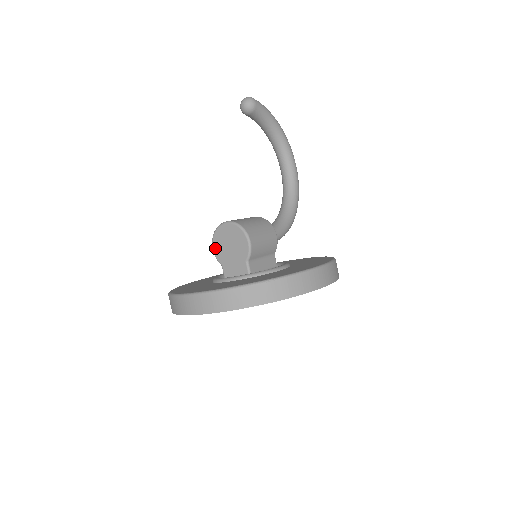
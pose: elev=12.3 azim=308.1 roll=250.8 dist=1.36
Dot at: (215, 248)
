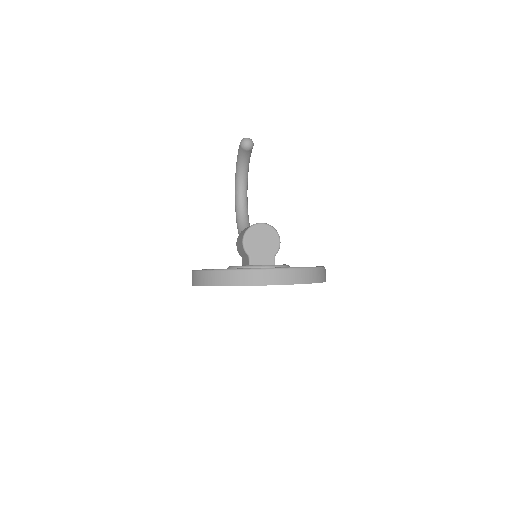
Dot at: (247, 241)
